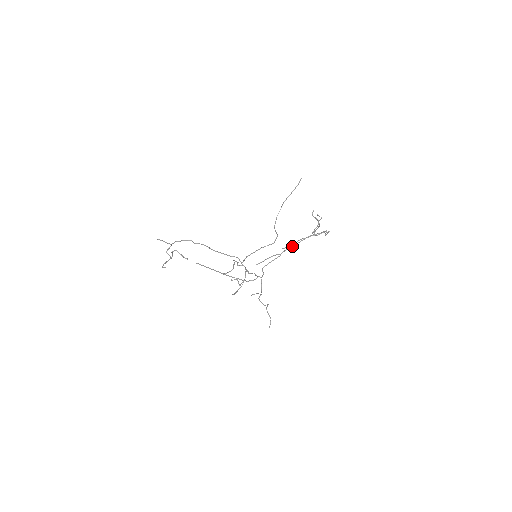
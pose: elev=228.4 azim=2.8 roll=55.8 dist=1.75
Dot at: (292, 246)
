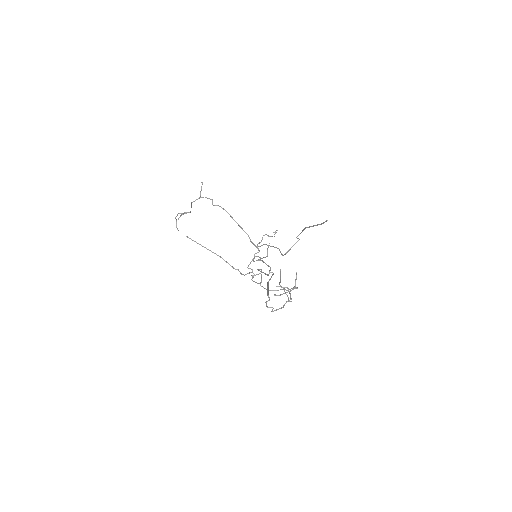
Dot at: (268, 282)
